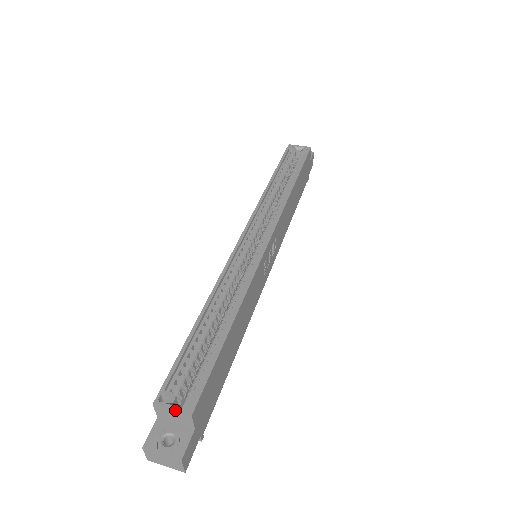
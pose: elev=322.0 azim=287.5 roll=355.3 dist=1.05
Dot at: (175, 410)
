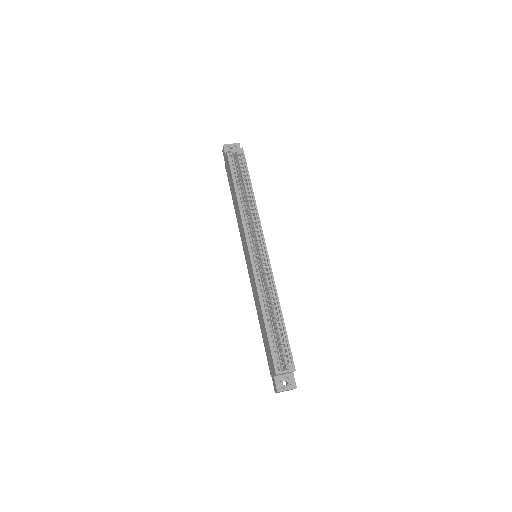
Dot at: (287, 372)
